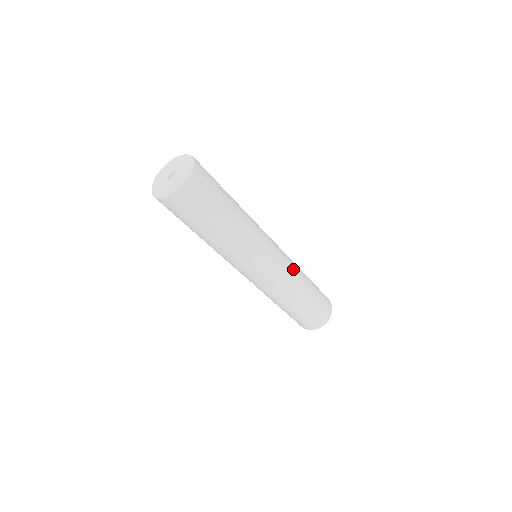
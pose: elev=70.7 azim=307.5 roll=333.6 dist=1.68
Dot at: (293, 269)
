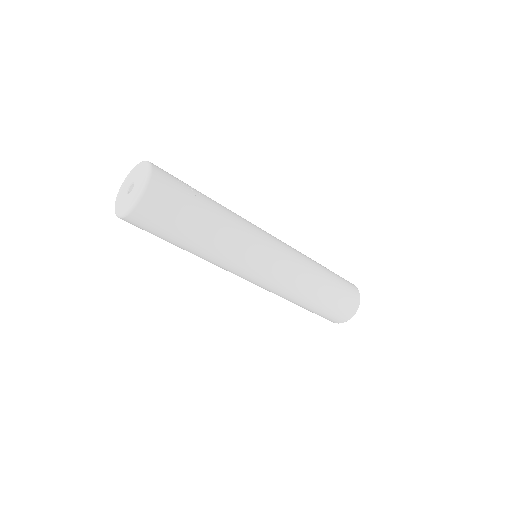
Dot at: (302, 262)
